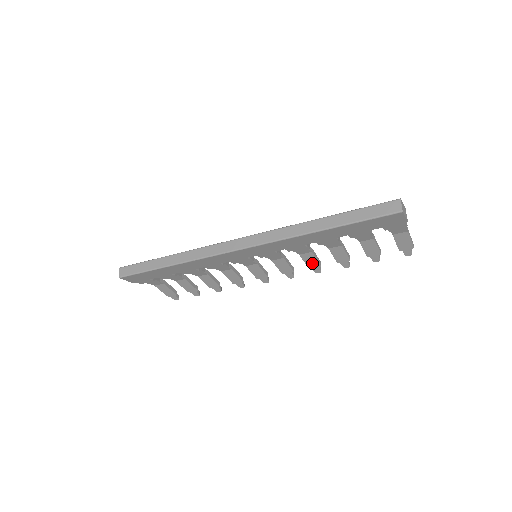
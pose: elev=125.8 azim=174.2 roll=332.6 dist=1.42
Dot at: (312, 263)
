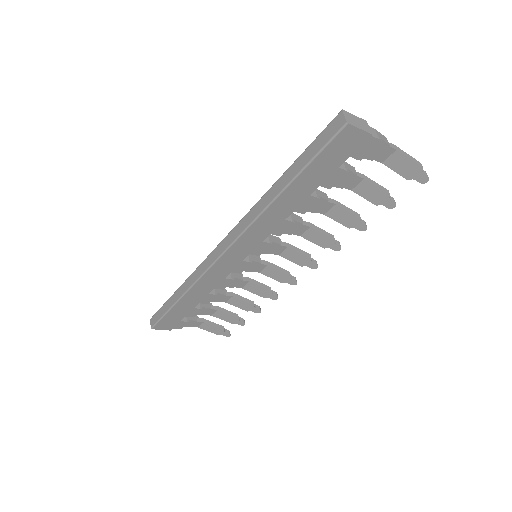
Dot at: (322, 241)
